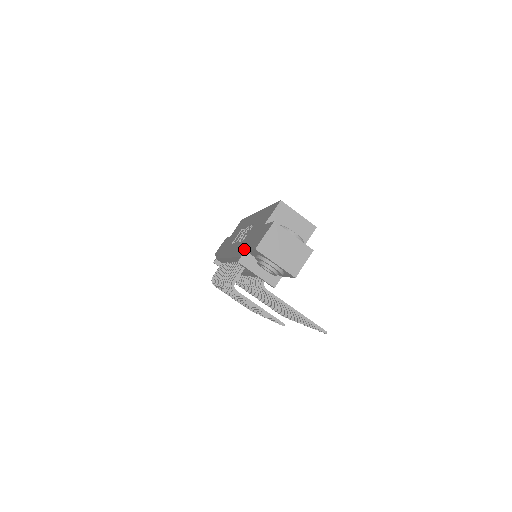
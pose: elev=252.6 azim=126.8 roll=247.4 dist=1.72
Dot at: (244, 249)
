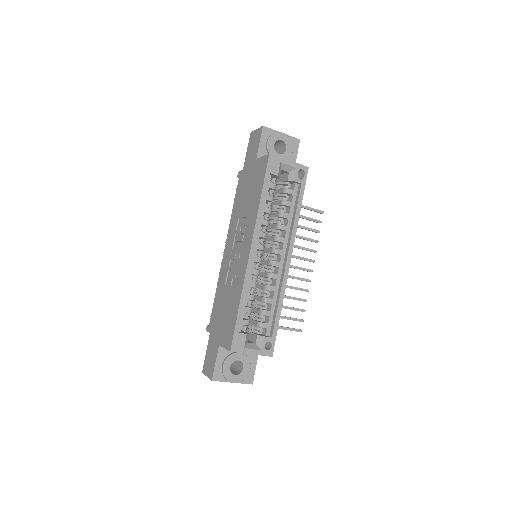
Dot at: (212, 325)
